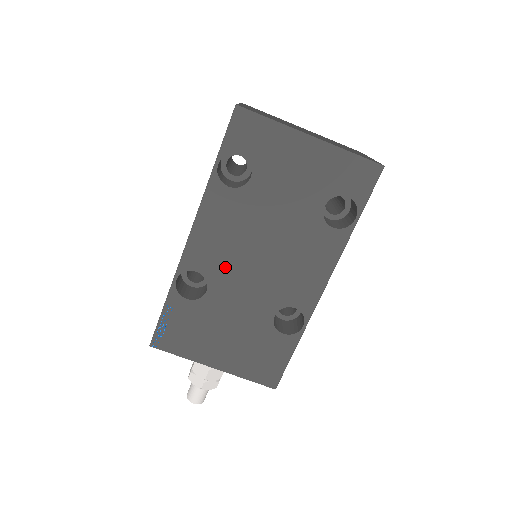
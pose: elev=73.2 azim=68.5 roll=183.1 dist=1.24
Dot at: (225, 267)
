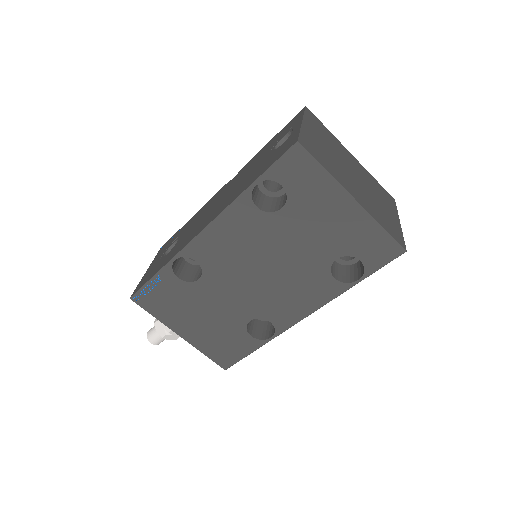
Dot at: (224, 268)
